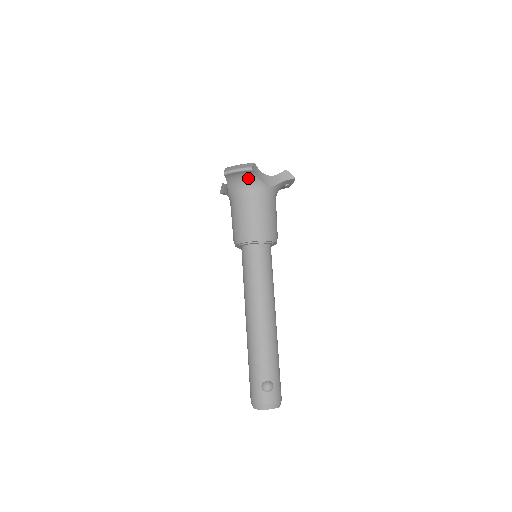
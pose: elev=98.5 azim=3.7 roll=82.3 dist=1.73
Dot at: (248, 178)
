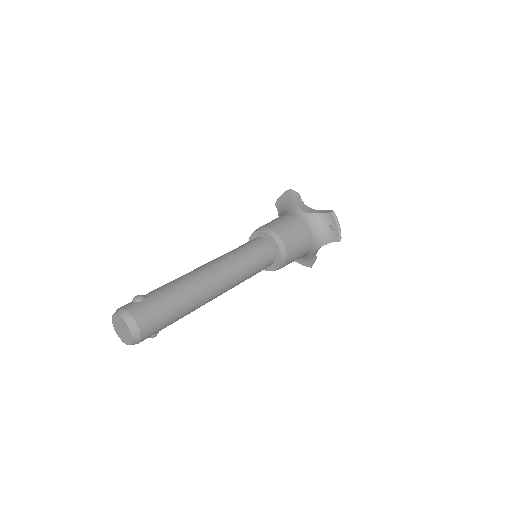
Dot at: (289, 203)
